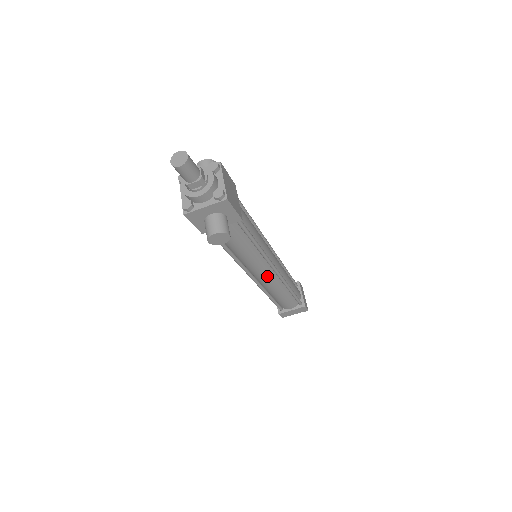
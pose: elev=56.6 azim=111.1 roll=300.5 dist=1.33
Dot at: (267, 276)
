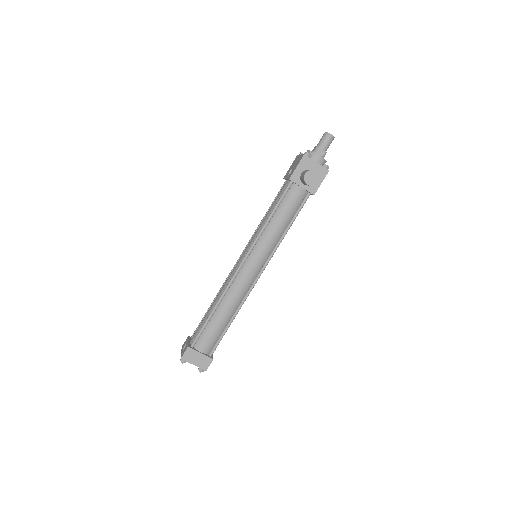
Dot at: (250, 275)
